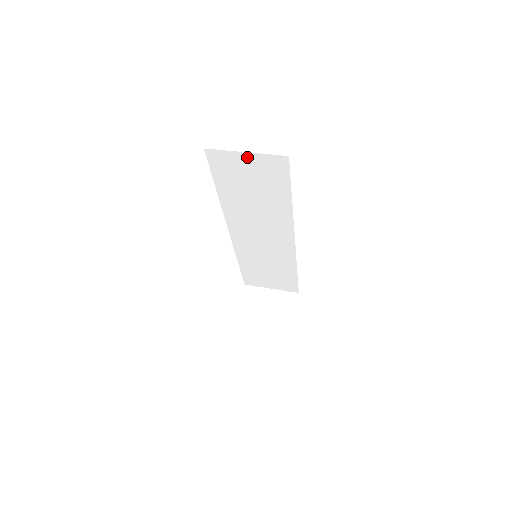
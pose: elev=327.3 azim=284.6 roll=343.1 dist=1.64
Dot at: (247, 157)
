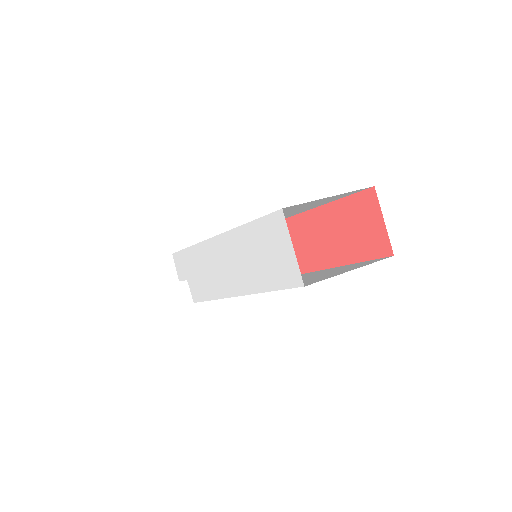
Dot at: (326, 198)
